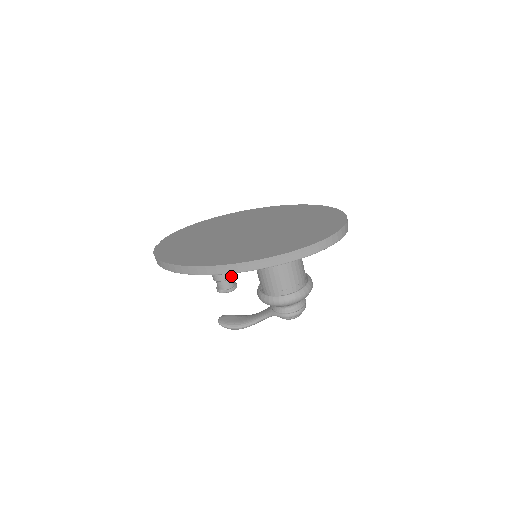
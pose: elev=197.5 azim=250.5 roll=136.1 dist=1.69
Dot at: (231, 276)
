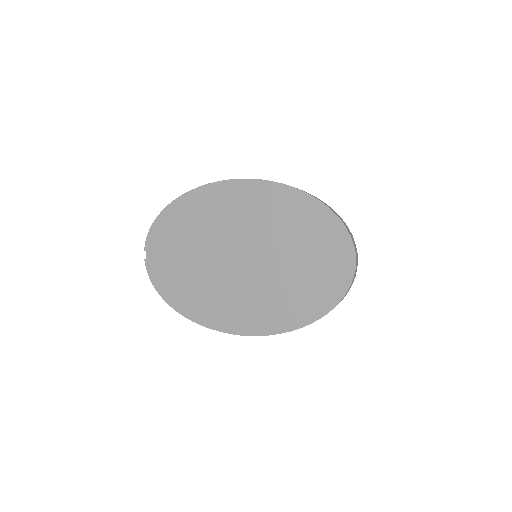
Dot at: occluded
